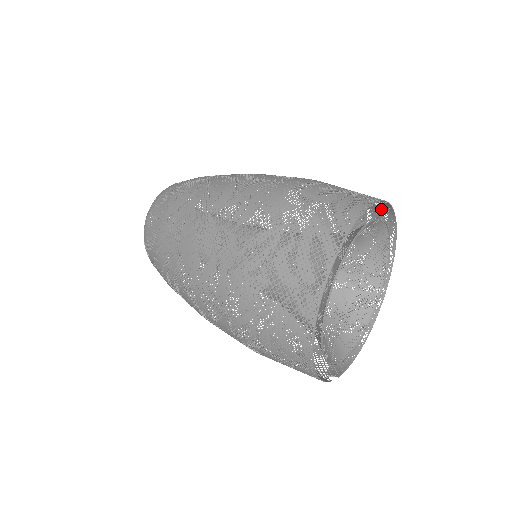
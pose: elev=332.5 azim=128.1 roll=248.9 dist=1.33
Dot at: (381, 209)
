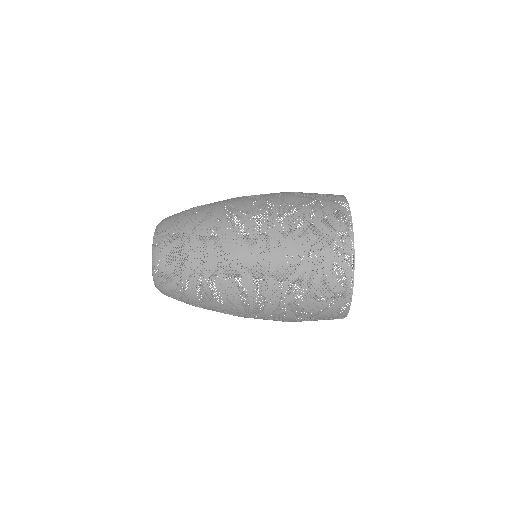
Dot at: occluded
